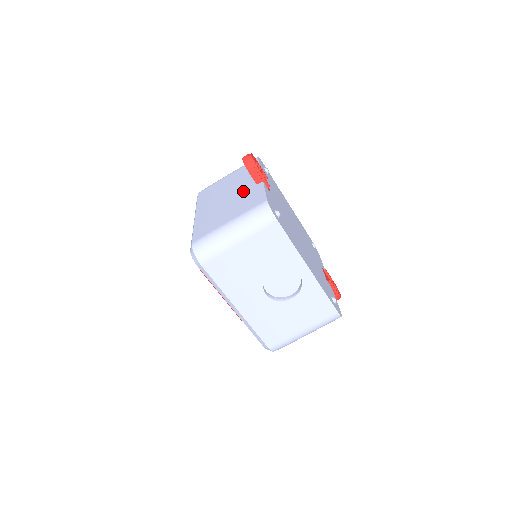
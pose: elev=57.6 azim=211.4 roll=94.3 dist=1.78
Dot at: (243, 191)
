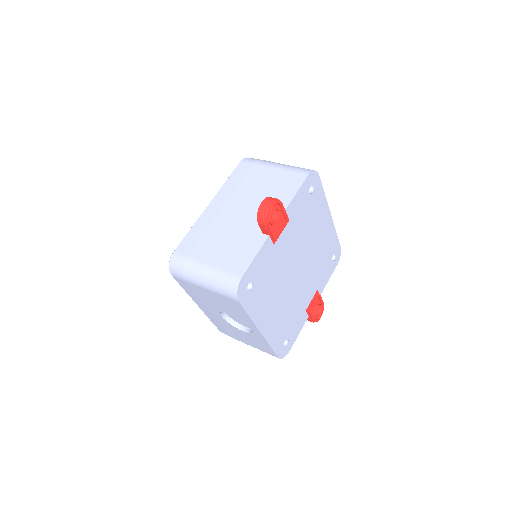
Dot at: (250, 226)
